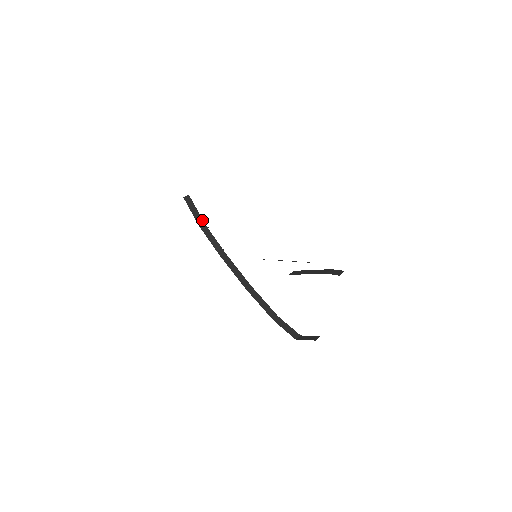
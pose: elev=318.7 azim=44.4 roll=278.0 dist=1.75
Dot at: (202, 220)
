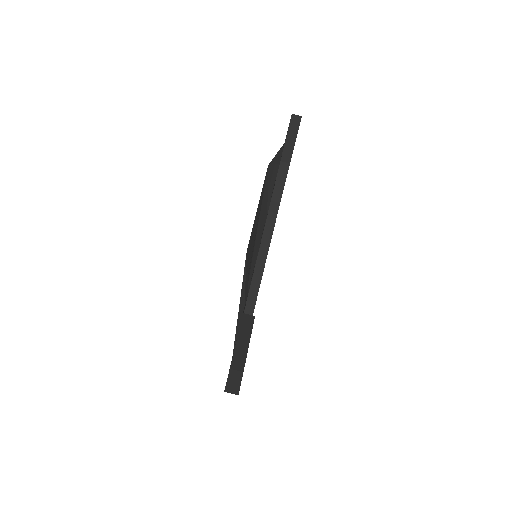
Dot at: (291, 157)
